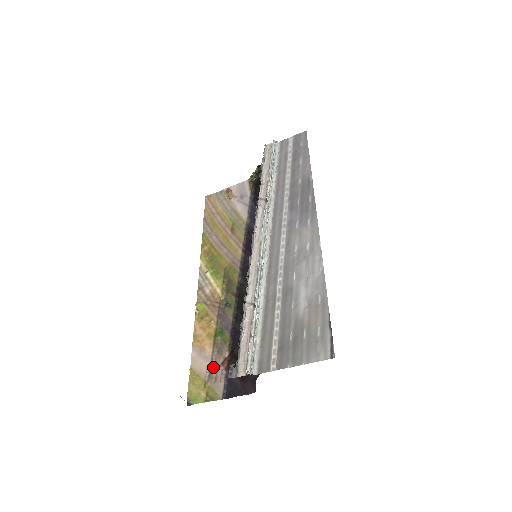
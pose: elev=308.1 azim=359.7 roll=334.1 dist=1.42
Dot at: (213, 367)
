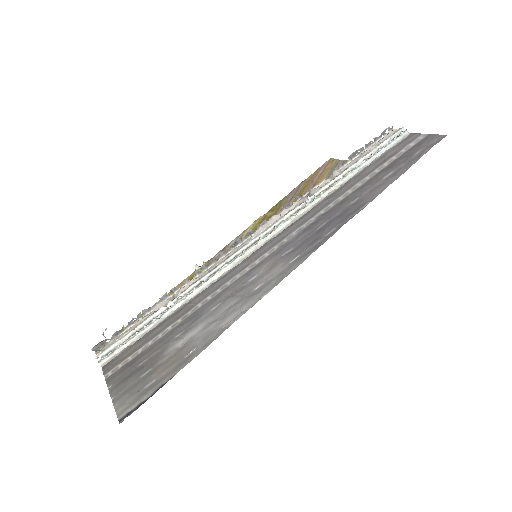
Dot at: occluded
